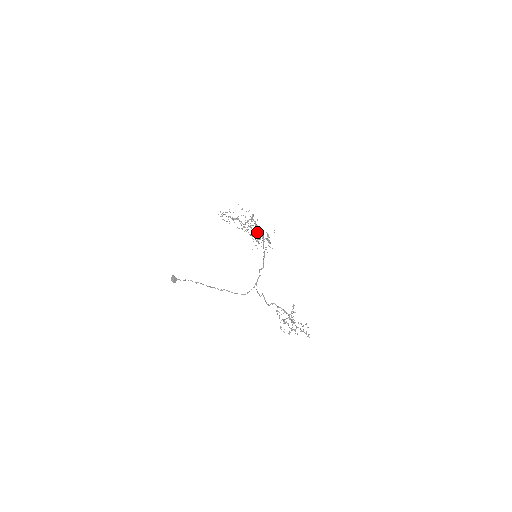
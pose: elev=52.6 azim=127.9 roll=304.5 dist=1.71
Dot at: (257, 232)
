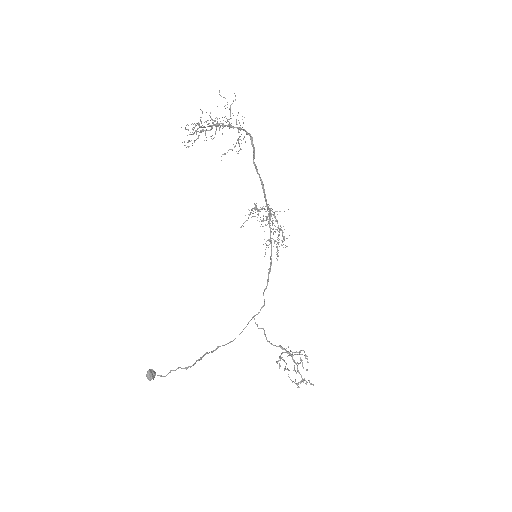
Dot at: (266, 217)
